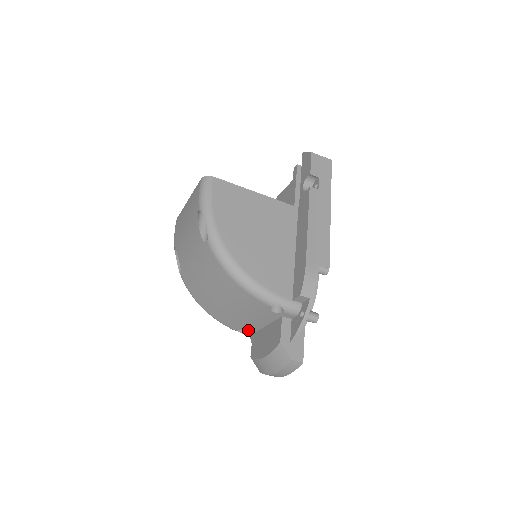
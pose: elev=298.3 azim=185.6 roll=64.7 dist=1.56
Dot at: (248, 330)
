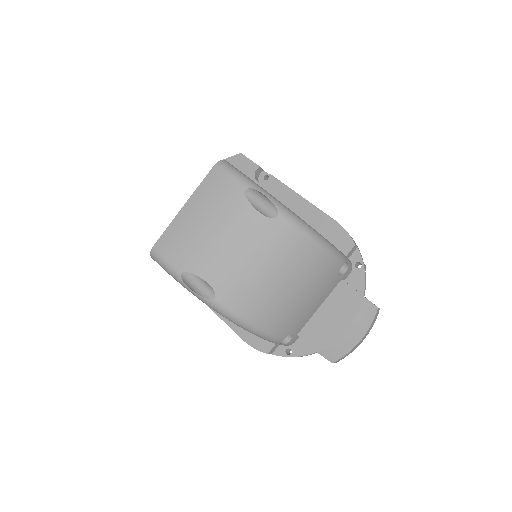
Dot at: (297, 330)
